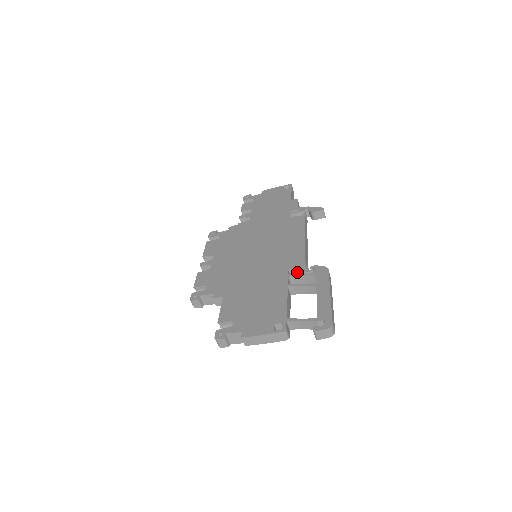
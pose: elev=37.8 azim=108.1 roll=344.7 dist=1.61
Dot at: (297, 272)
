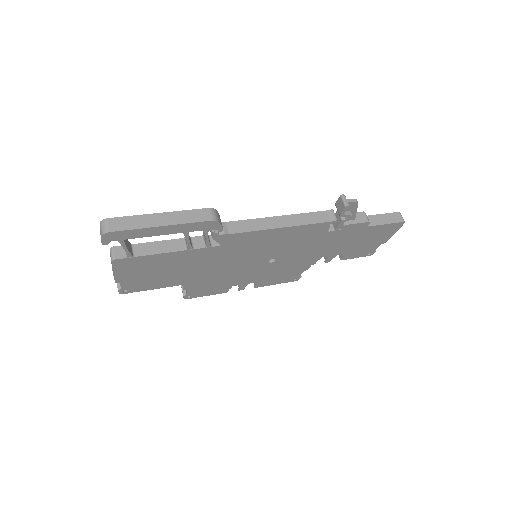
Dot at: occluded
